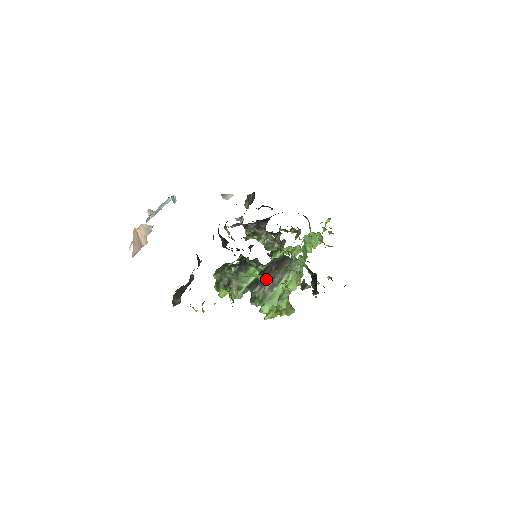
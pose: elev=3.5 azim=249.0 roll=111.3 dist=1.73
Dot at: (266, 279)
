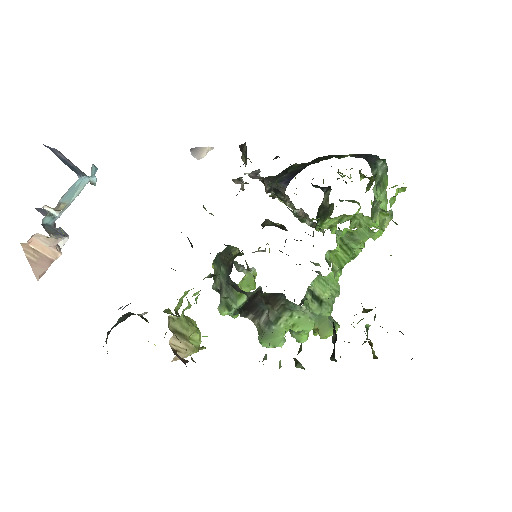
Dot at: (259, 309)
